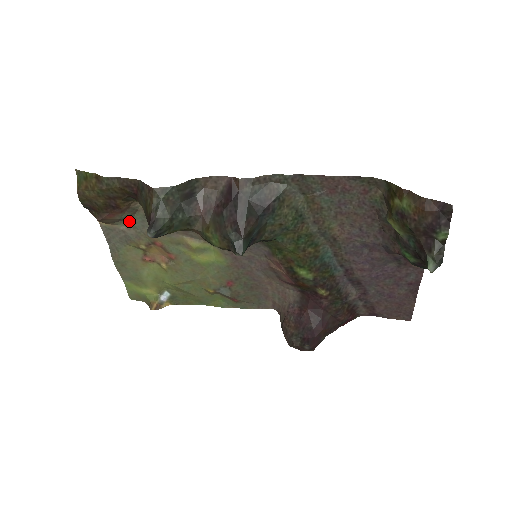
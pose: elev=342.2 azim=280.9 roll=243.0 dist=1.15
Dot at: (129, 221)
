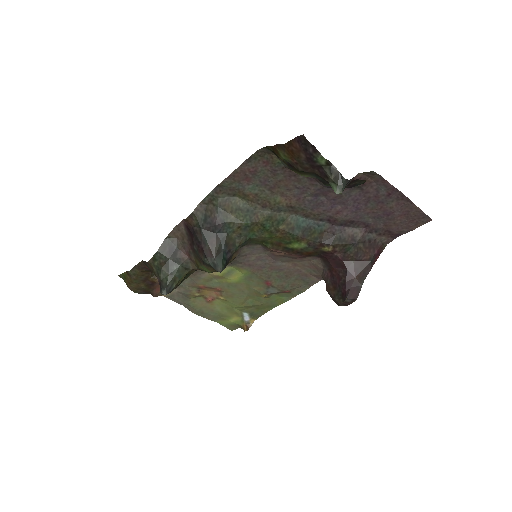
Dot at: occluded
